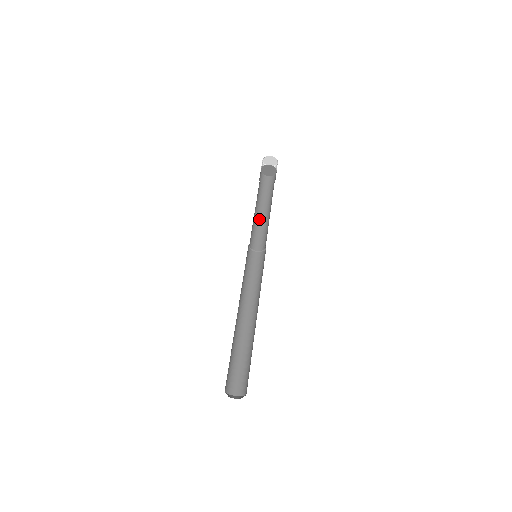
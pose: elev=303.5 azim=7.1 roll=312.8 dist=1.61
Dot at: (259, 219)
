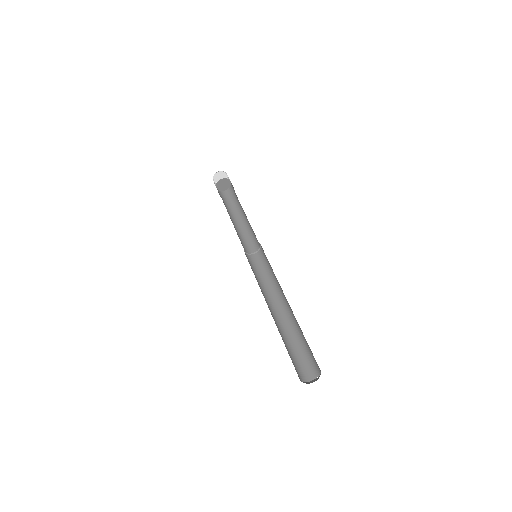
Dot at: (242, 227)
